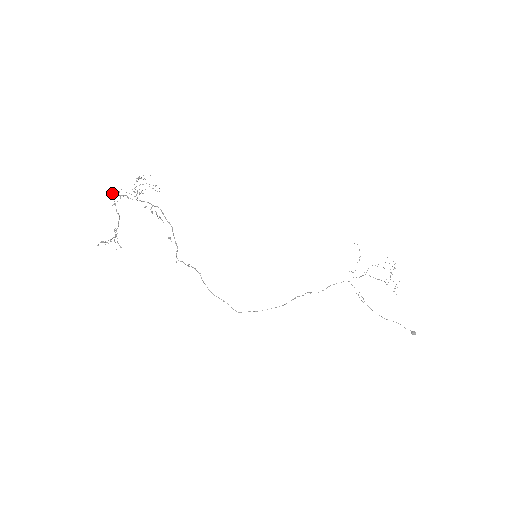
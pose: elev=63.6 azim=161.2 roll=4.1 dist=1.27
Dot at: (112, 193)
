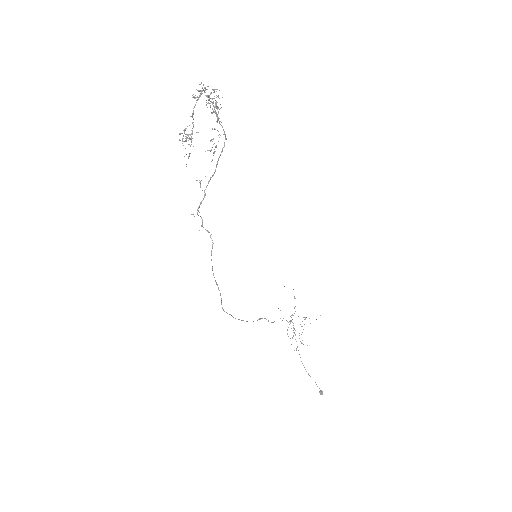
Dot at: occluded
